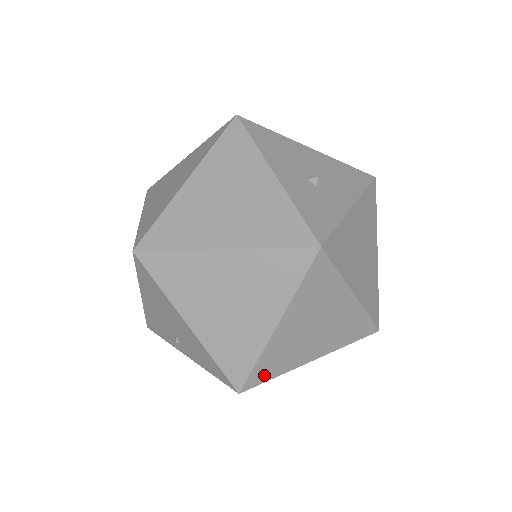
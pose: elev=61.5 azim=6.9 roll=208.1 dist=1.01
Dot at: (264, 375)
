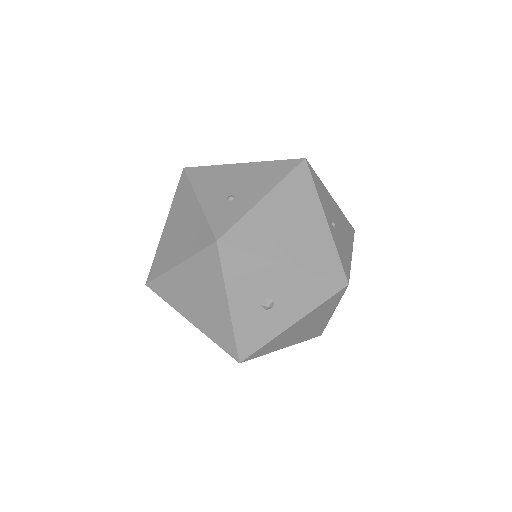
Dot at: occluded
